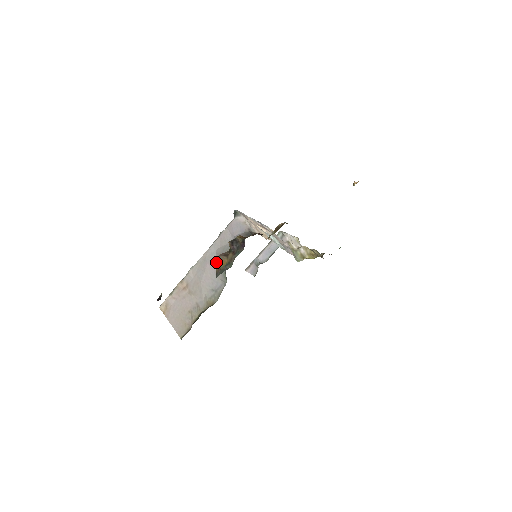
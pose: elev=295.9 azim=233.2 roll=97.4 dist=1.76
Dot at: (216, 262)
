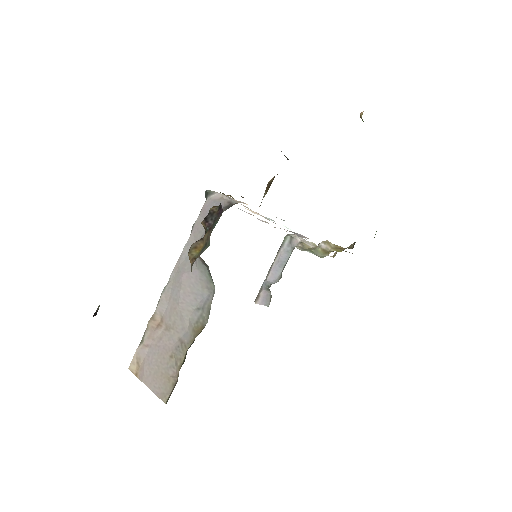
Dot at: (188, 253)
